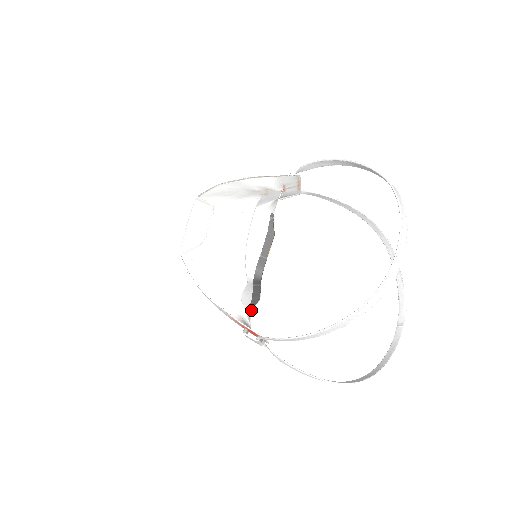
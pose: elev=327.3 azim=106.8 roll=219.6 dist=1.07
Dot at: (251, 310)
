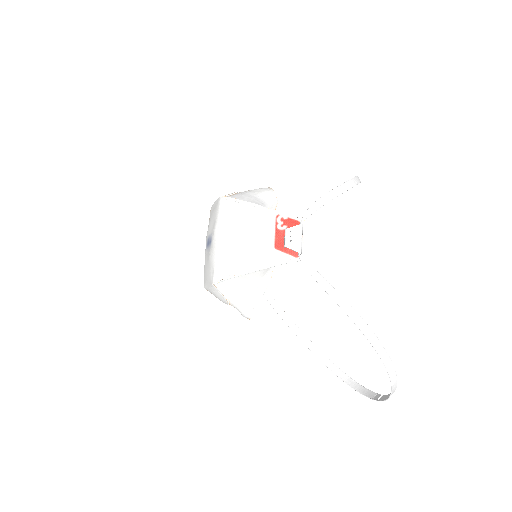
Dot at: occluded
